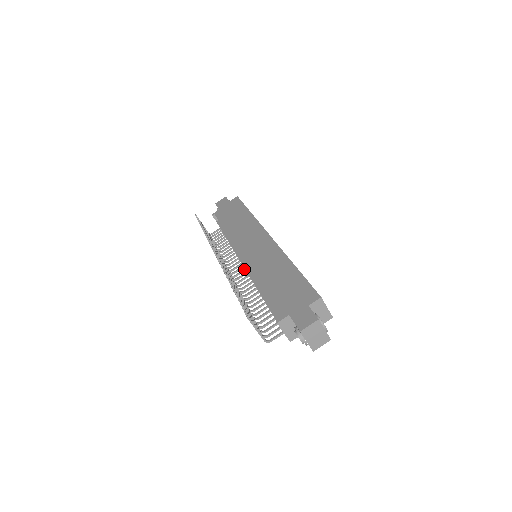
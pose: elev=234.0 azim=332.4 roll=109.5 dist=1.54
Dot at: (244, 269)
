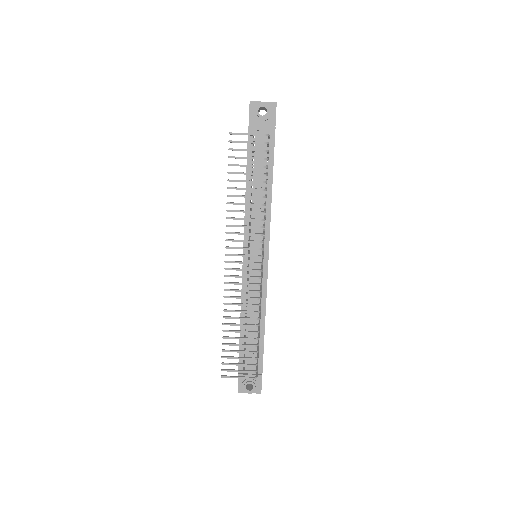
Dot at: (261, 260)
